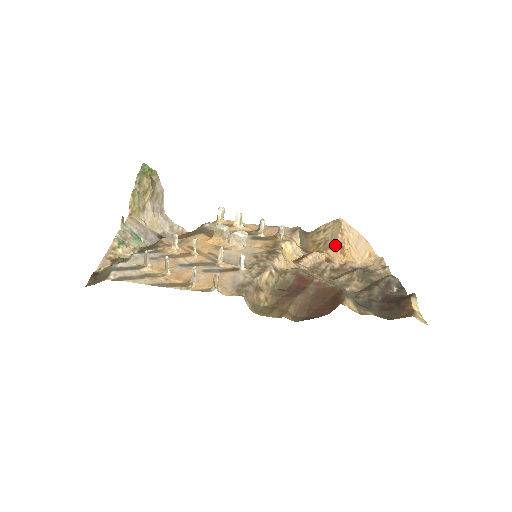
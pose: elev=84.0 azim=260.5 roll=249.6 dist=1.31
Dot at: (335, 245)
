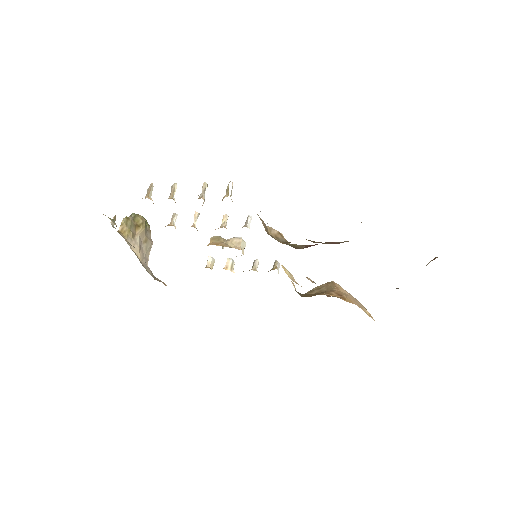
Dot at: (333, 293)
